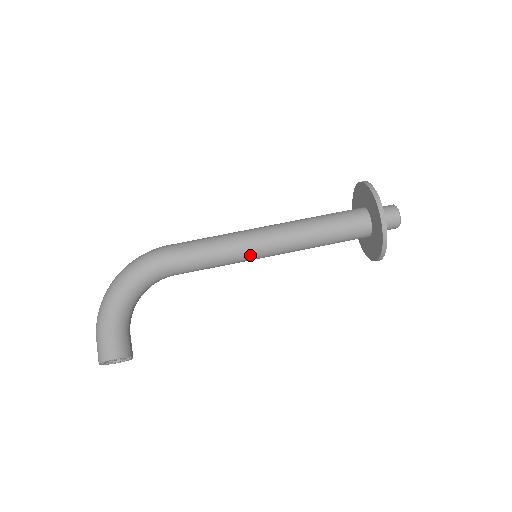
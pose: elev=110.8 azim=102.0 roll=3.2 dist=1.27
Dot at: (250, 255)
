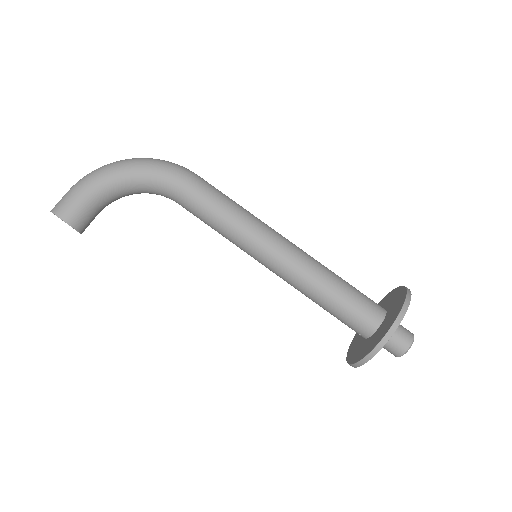
Dot at: (251, 250)
